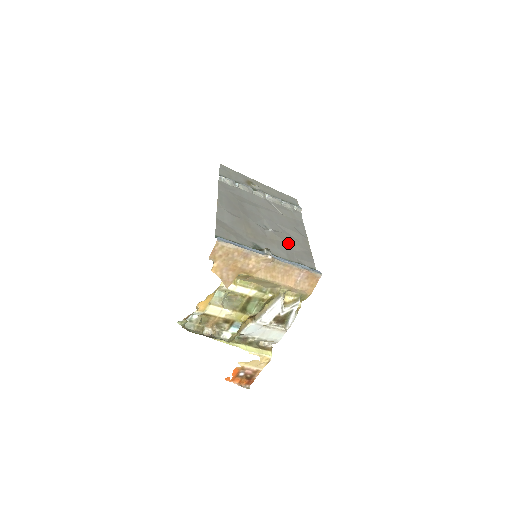
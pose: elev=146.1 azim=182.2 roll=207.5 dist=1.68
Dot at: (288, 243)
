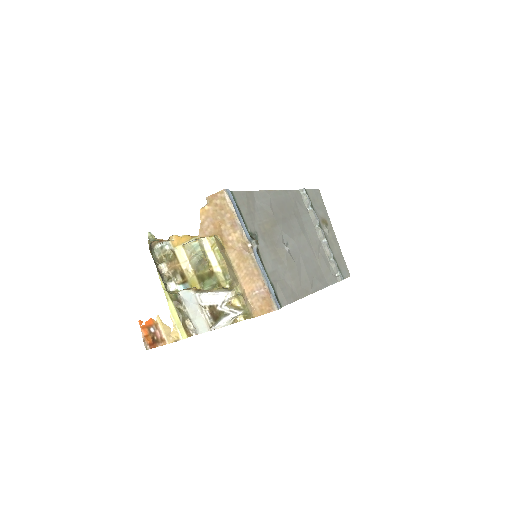
Dot at: (288, 271)
